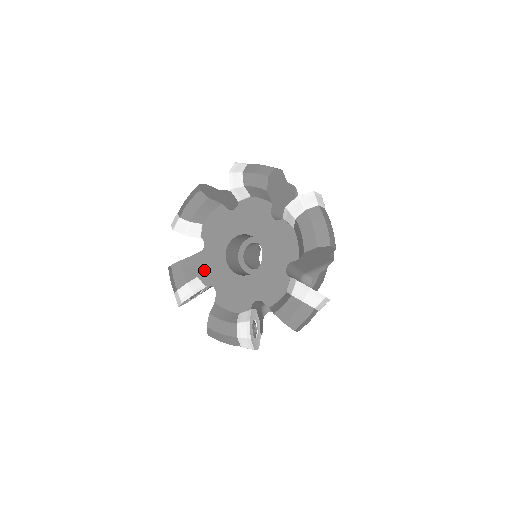
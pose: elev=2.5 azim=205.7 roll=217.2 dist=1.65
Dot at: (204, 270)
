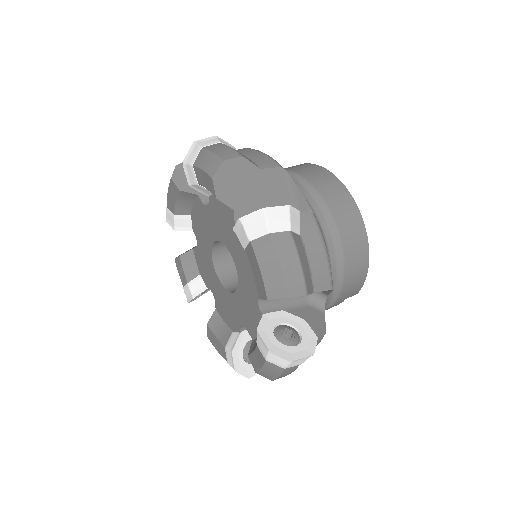
Dot at: (202, 269)
